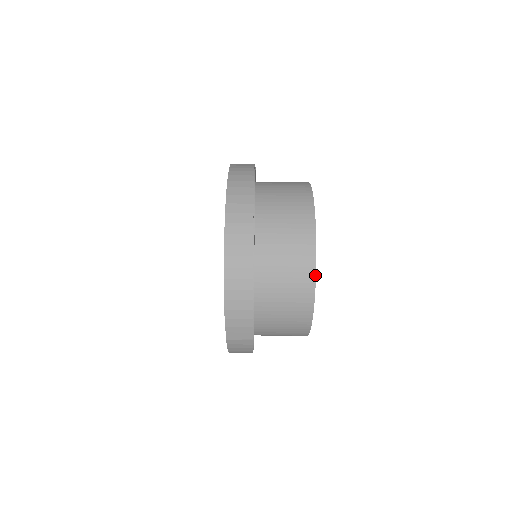
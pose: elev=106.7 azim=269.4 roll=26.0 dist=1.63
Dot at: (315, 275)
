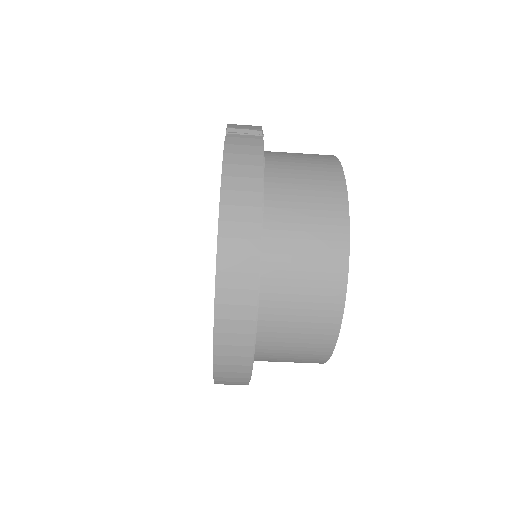
Dot at: occluded
